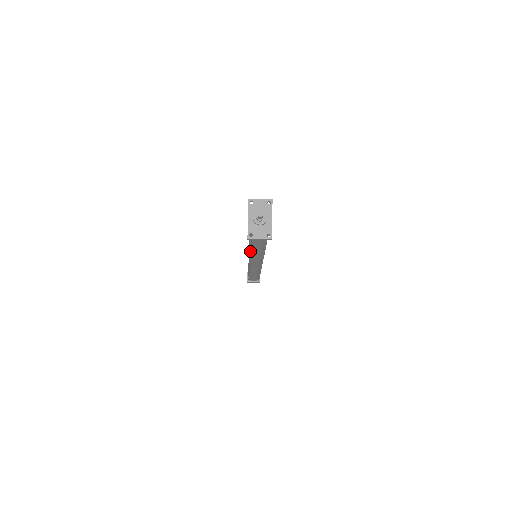
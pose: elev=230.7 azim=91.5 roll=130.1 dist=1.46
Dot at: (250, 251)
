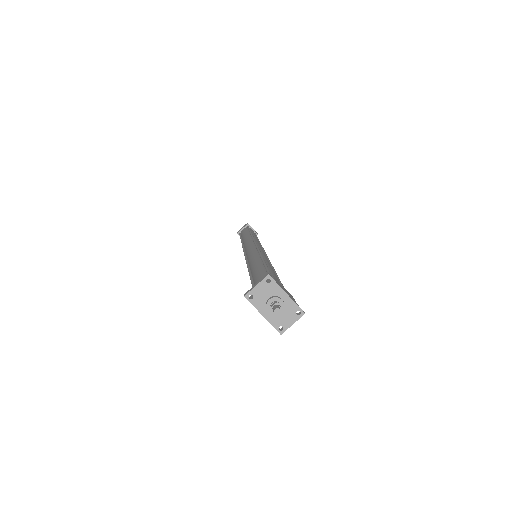
Dot at: occluded
